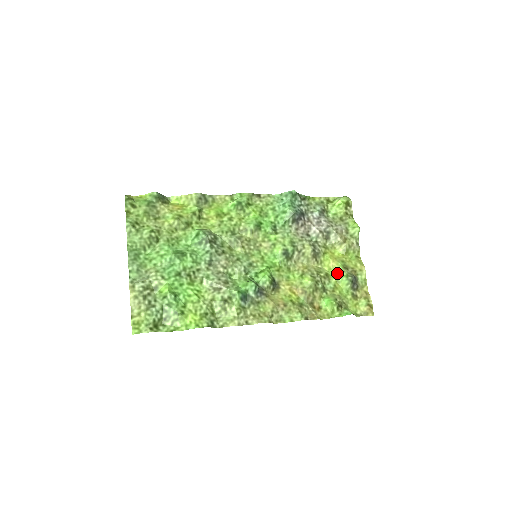
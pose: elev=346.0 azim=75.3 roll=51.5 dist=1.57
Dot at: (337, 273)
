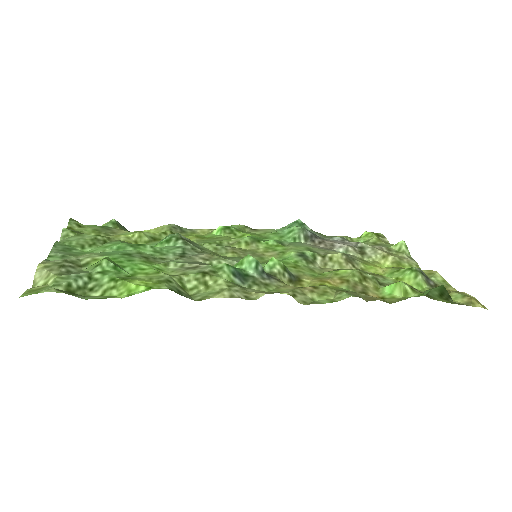
Dot at: (393, 273)
